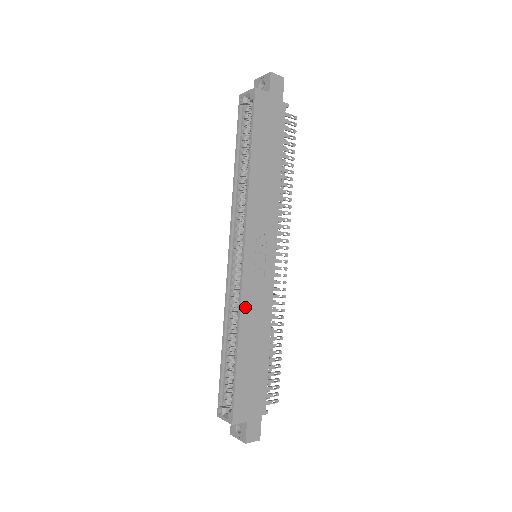
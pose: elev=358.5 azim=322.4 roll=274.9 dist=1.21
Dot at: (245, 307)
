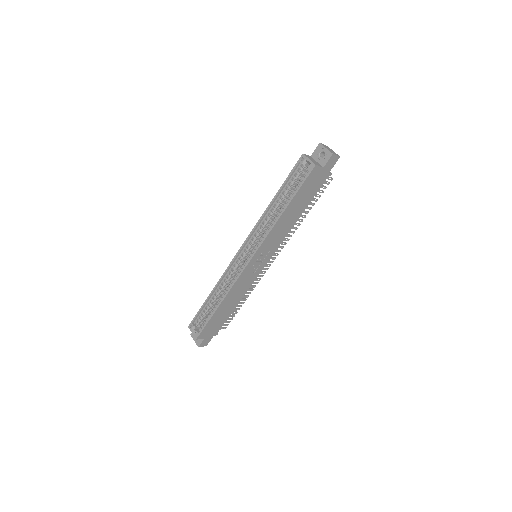
Dot at: (234, 287)
